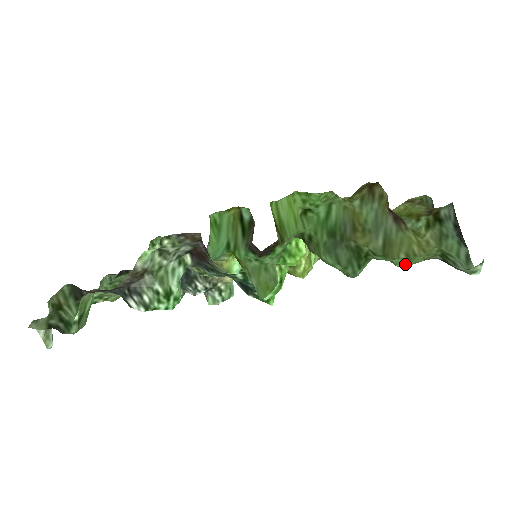
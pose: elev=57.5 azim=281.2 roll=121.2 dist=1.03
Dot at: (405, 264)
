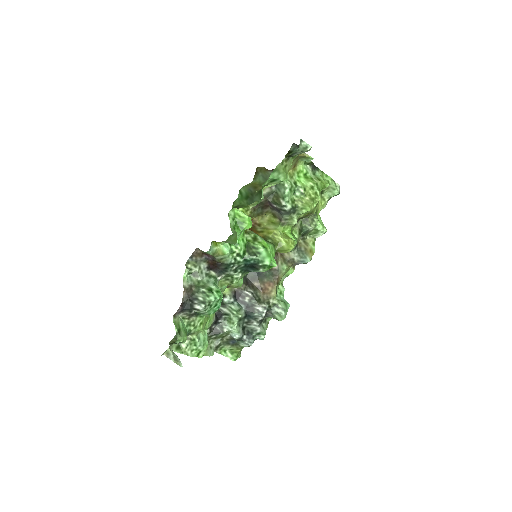
Dot at: (282, 176)
